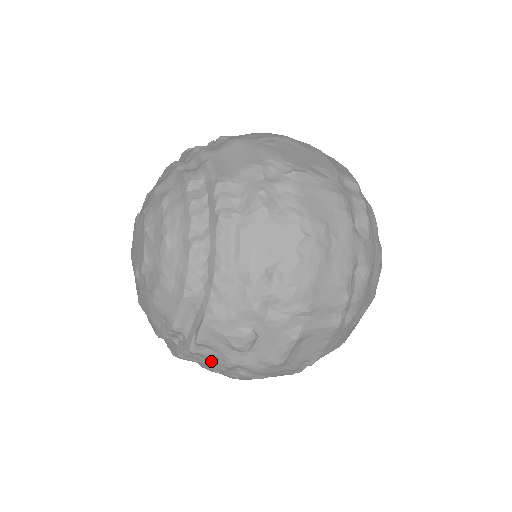
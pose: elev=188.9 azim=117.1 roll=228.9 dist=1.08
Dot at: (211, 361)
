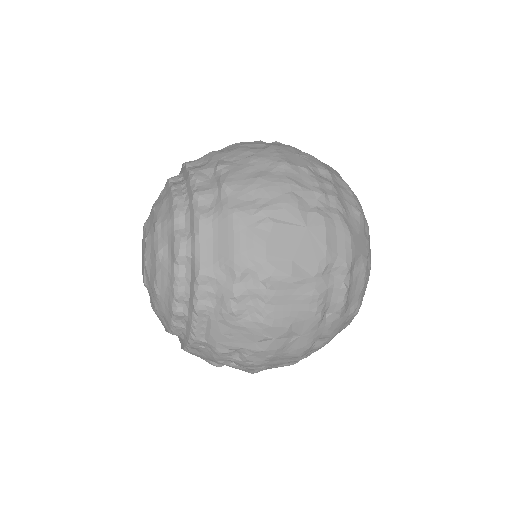
Dot at: occluded
